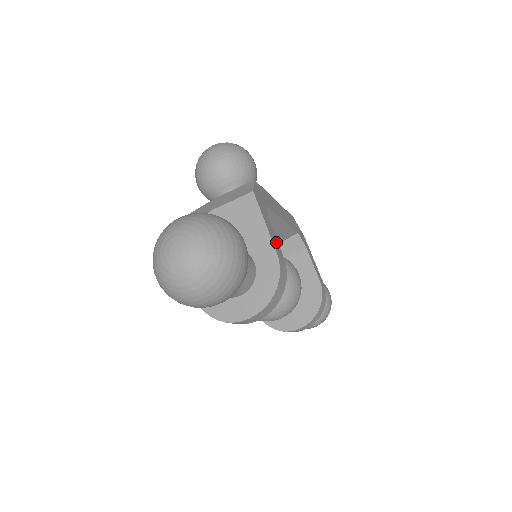
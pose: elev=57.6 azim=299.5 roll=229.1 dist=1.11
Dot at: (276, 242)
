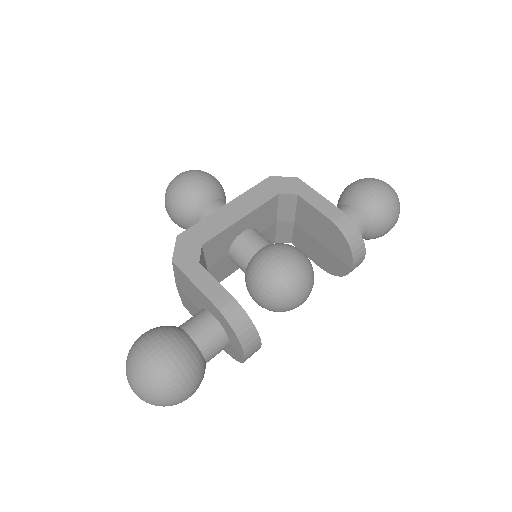
Dot at: (215, 287)
